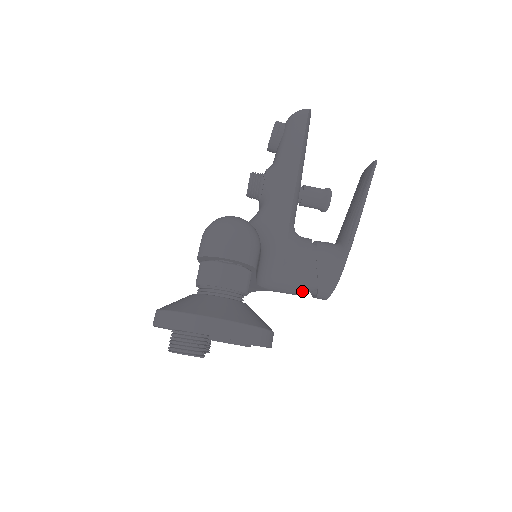
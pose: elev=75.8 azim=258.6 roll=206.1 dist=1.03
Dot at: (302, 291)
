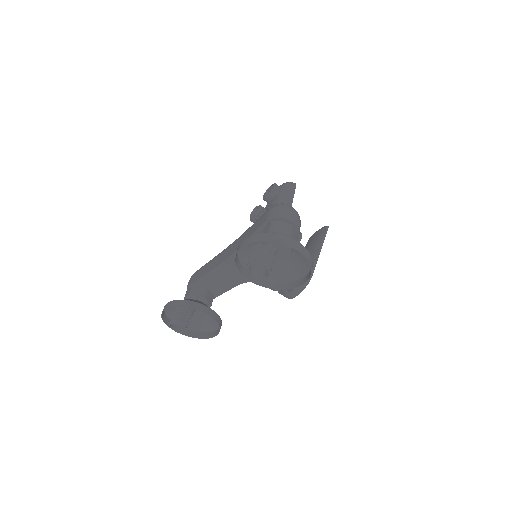
Dot at: occluded
